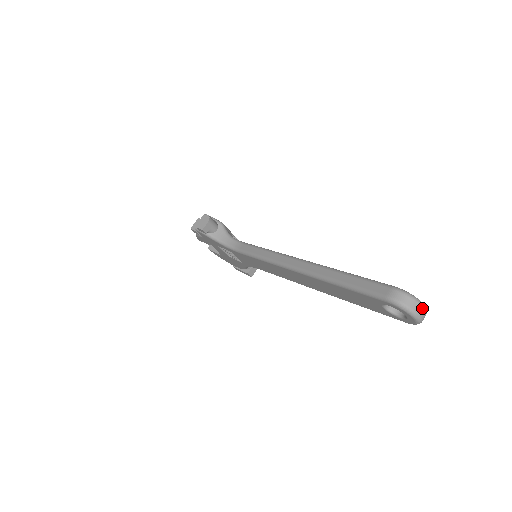
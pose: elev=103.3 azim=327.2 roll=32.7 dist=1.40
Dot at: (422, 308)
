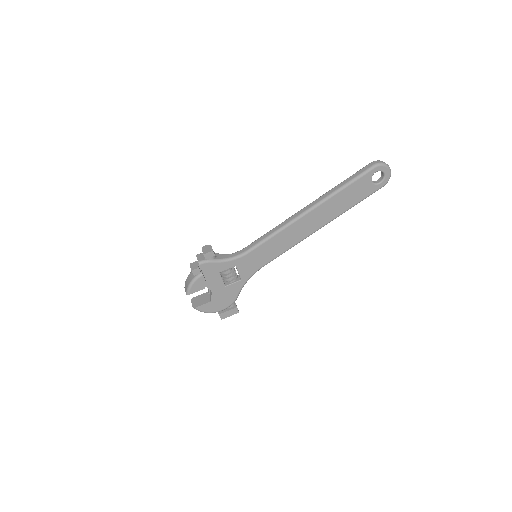
Dot at: occluded
